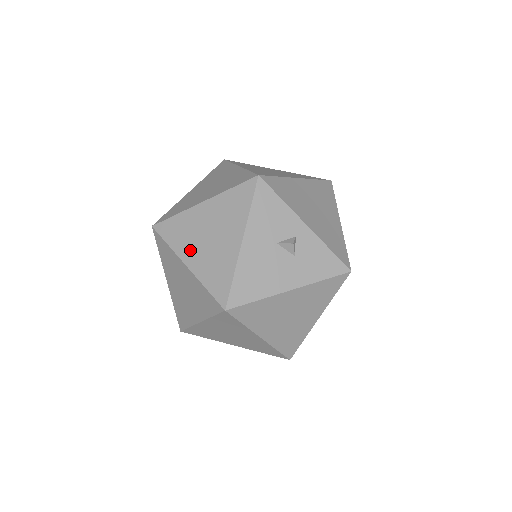
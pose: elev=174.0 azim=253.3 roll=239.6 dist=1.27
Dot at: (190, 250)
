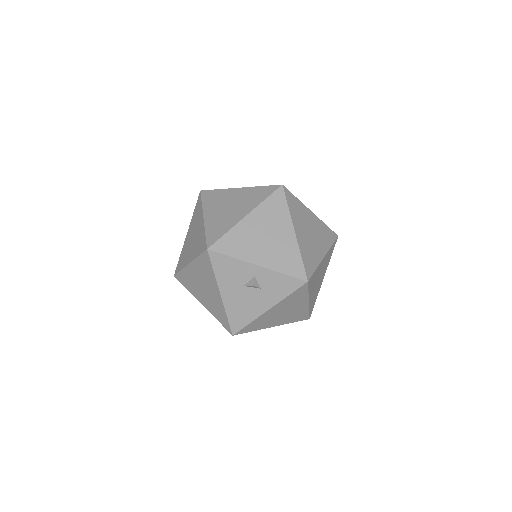
Dot at: (199, 295)
